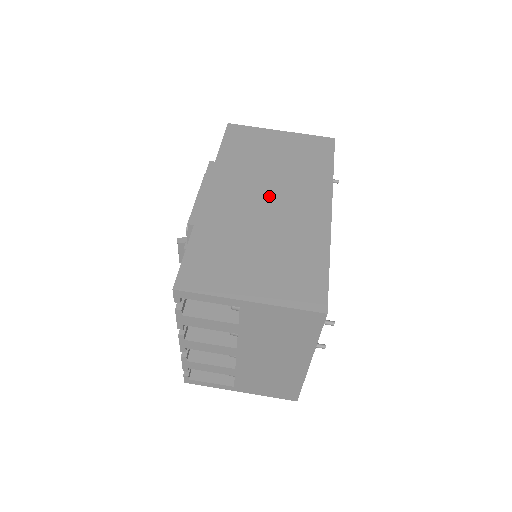
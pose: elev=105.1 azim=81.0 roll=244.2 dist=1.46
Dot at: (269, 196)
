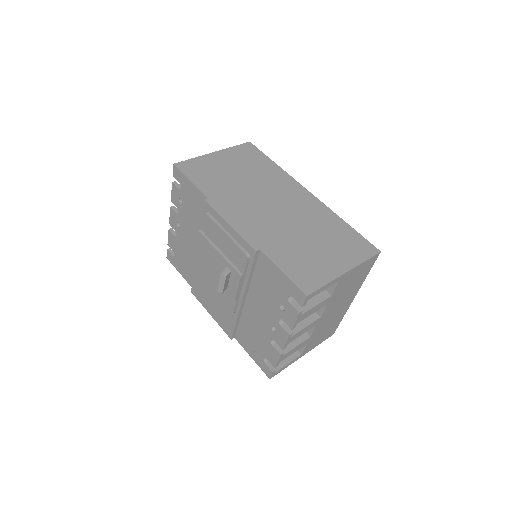
Dot at: (270, 203)
